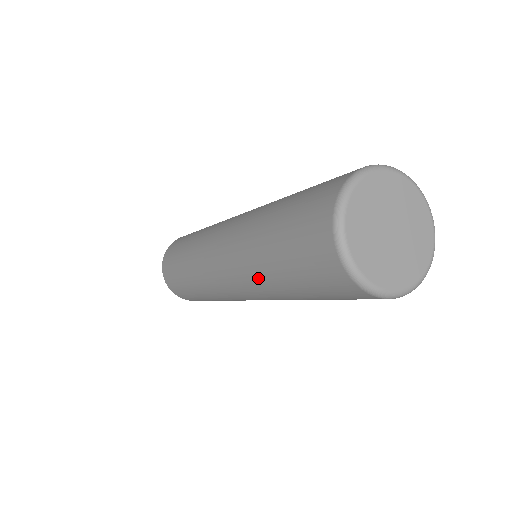
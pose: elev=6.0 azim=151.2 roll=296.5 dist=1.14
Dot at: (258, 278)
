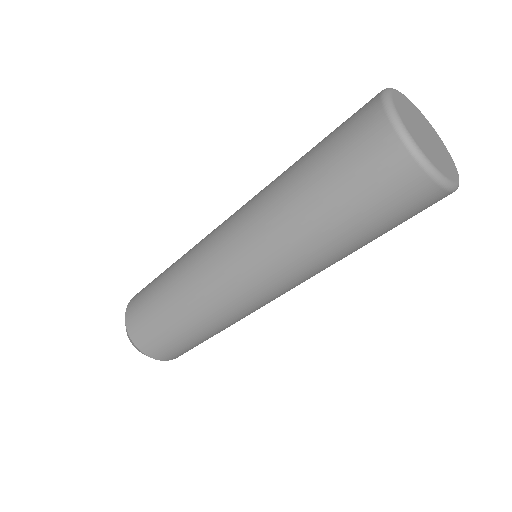
Dot at: (309, 257)
